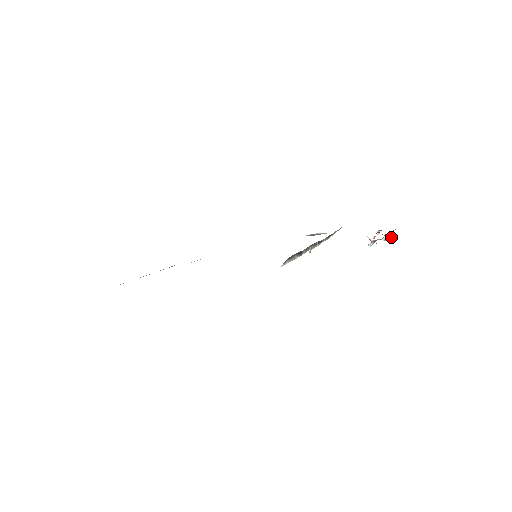
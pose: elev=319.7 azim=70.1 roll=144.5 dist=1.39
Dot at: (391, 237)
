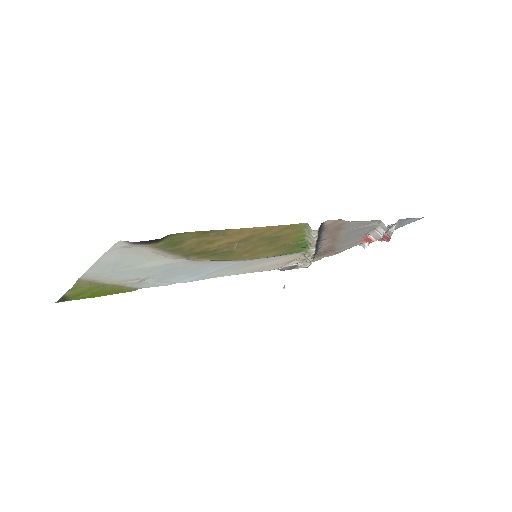
Dot at: (389, 239)
